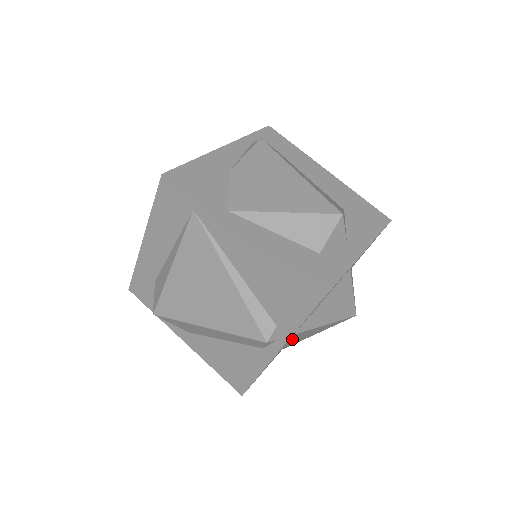
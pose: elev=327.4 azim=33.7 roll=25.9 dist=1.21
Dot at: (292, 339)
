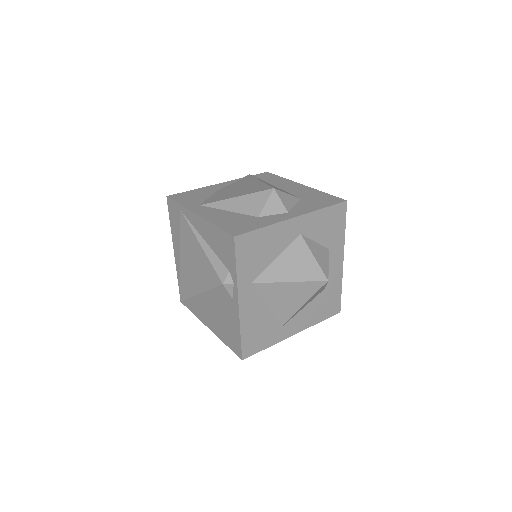
Dot at: (266, 299)
